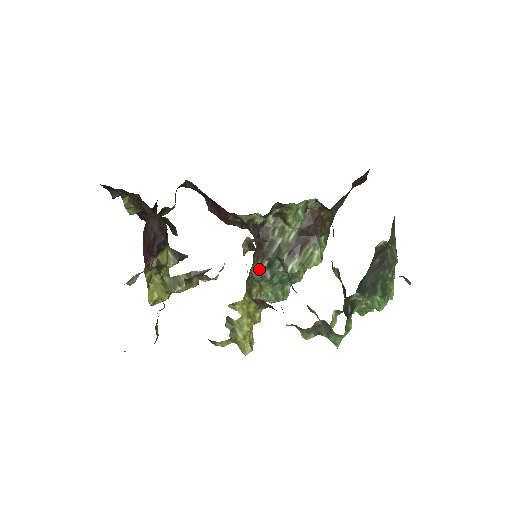
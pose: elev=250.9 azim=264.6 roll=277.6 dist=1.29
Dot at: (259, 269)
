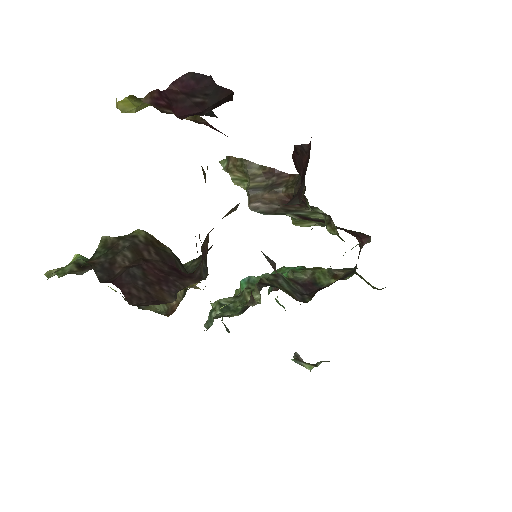
Dot at: (257, 212)
